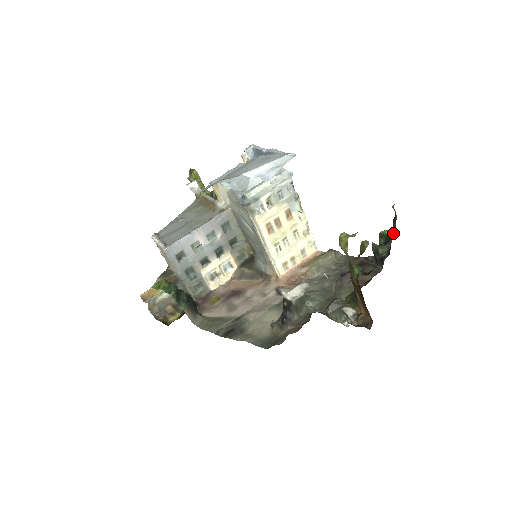
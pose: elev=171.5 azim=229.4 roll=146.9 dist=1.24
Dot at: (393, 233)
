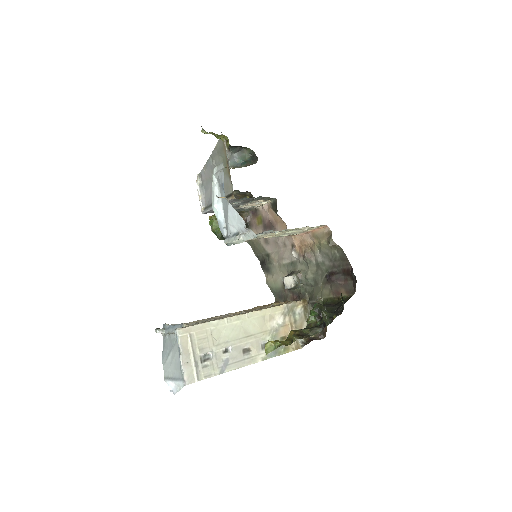
Dot at: (334, 318)
